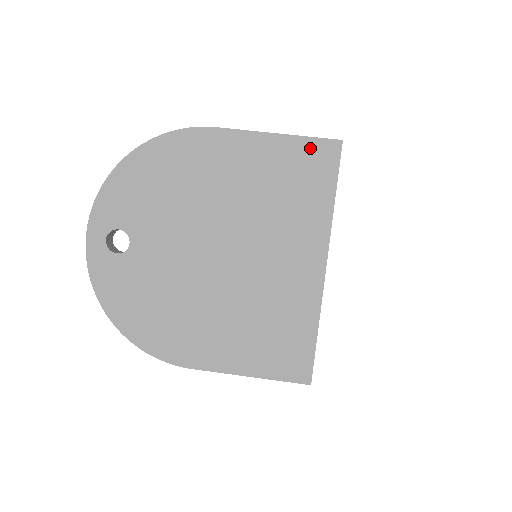
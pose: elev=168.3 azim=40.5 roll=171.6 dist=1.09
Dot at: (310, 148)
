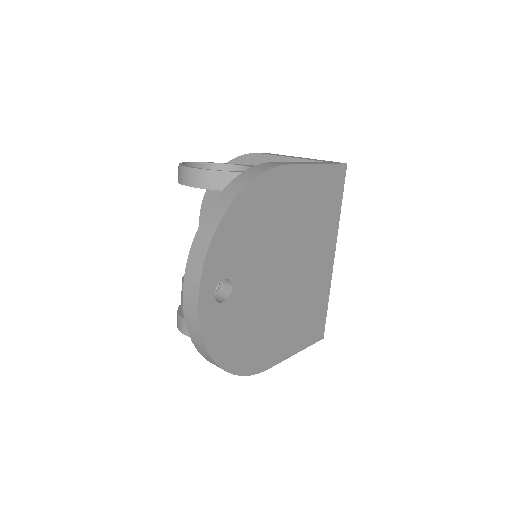
Dot at: (334, 172)
